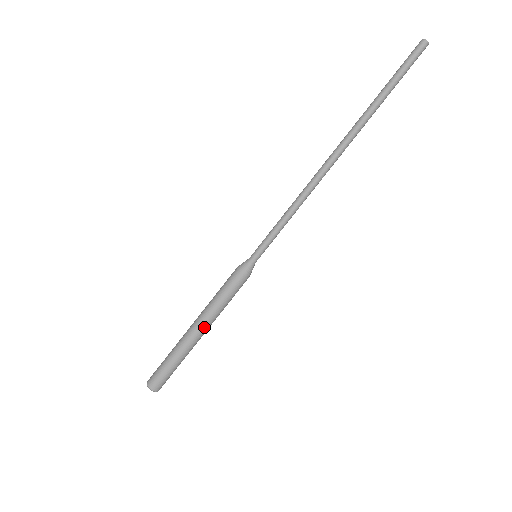
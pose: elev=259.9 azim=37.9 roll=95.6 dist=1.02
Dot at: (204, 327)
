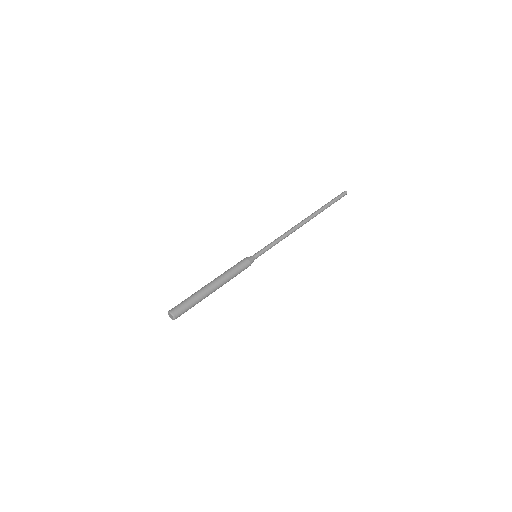
Dot at: (216, 281)
